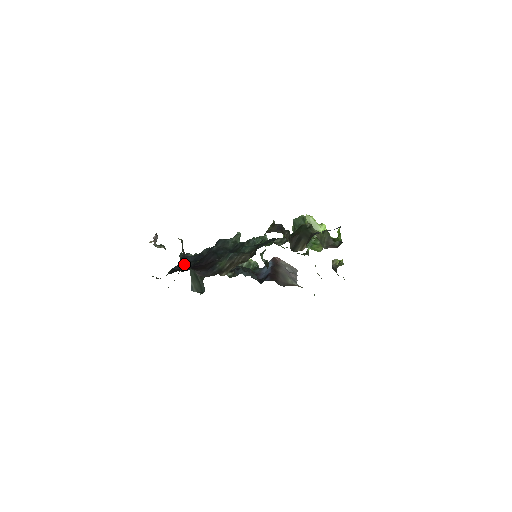
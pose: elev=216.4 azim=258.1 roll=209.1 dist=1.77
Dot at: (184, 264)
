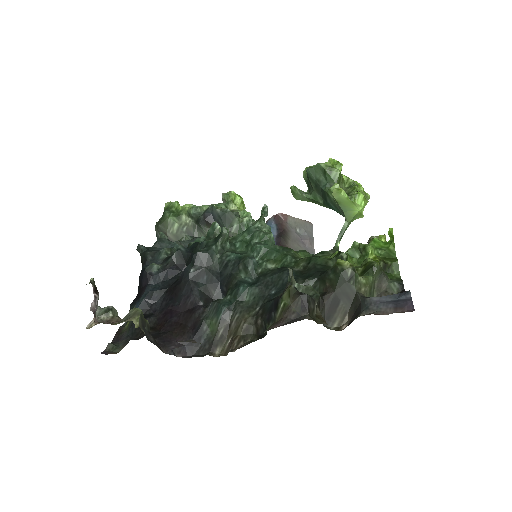
Dot at: (150, 297)
